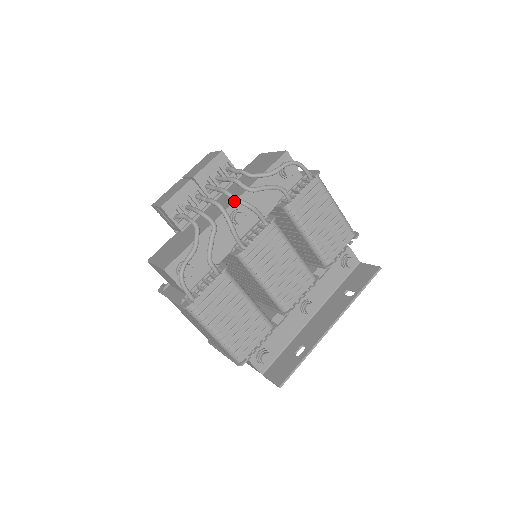
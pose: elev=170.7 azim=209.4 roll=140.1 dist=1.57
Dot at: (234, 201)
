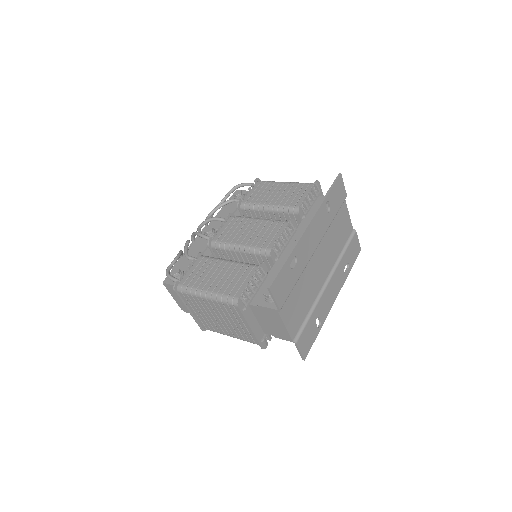
Dot at: occluded
